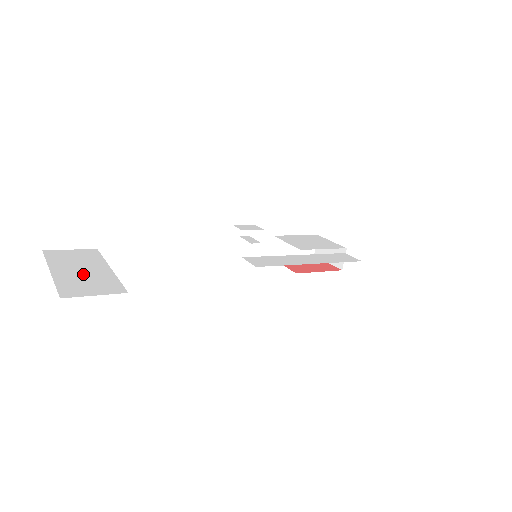
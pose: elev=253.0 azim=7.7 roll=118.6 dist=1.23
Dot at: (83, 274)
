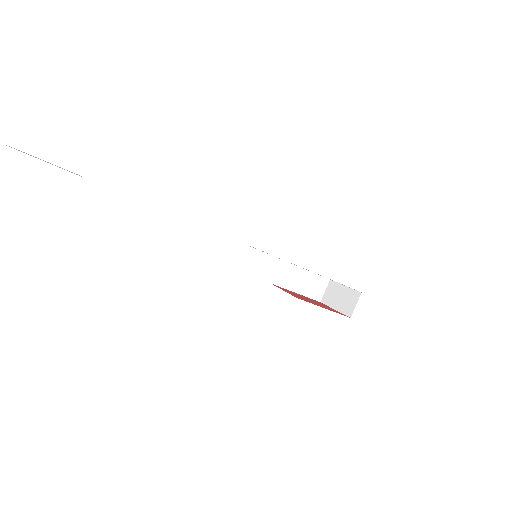
Dot at: occluded
